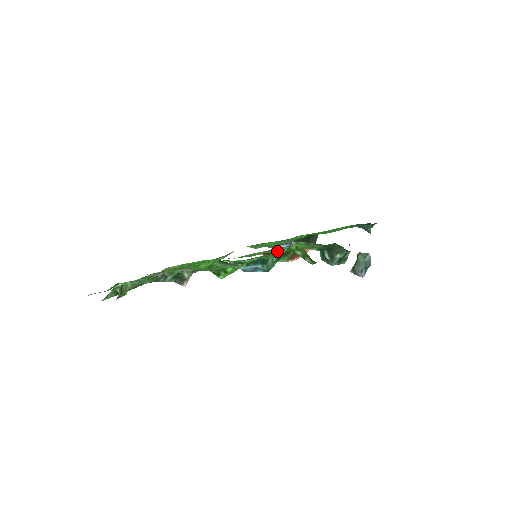
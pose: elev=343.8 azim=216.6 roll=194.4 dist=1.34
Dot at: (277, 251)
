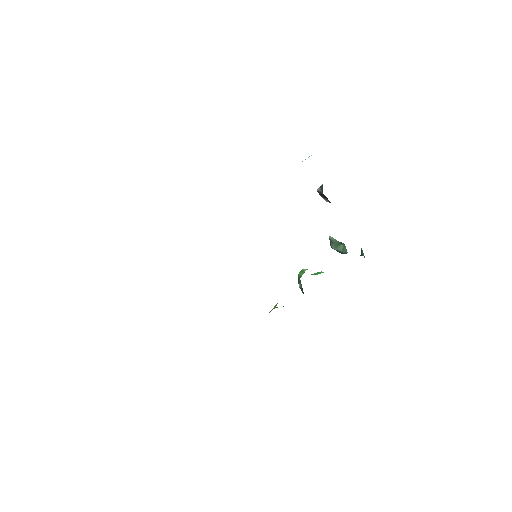
Dot at: occluded
